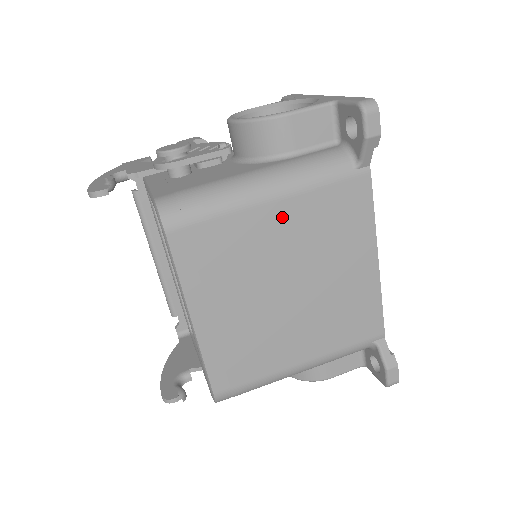
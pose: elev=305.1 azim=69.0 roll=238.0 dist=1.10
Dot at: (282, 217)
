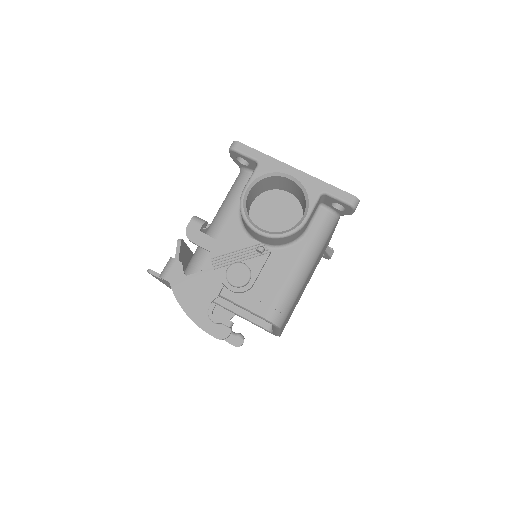
Dot at: occluded
